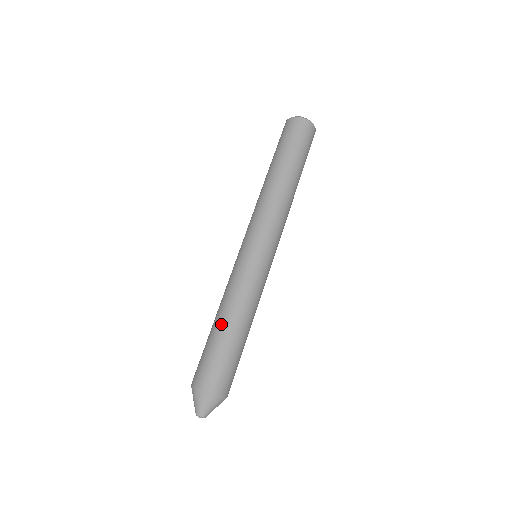
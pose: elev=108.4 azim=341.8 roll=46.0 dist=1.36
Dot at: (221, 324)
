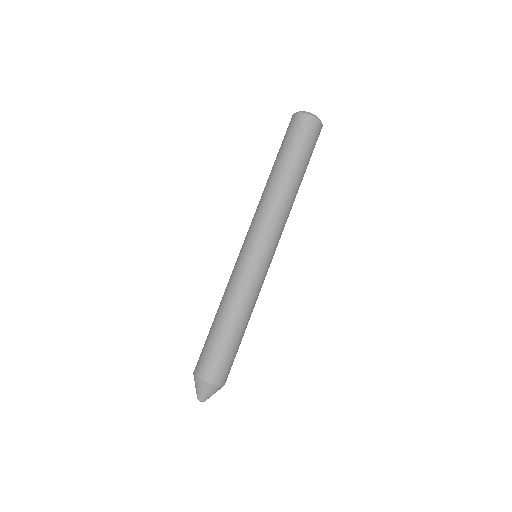
Dot at: (219, 322)
